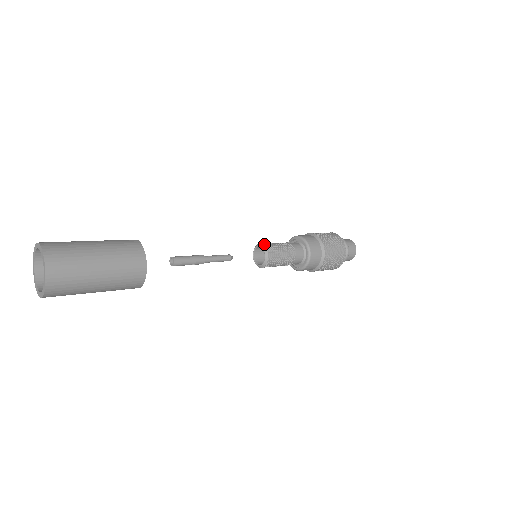
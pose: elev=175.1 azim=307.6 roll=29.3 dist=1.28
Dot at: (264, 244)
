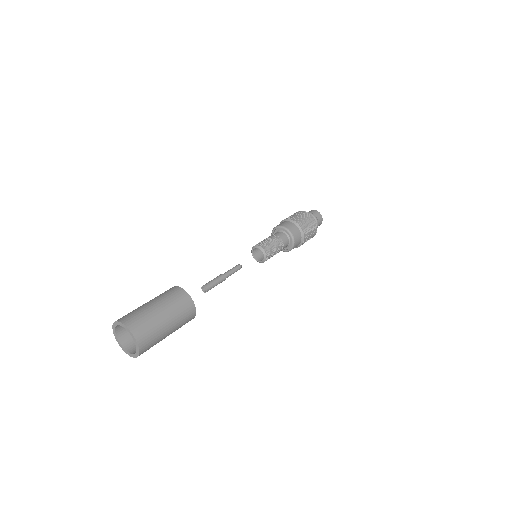
Dot at: (266, 251)
